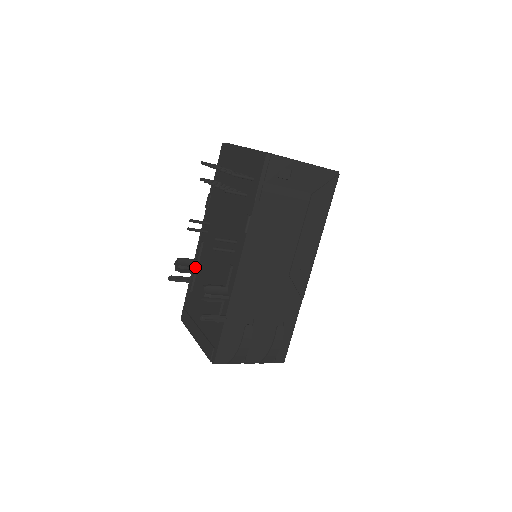
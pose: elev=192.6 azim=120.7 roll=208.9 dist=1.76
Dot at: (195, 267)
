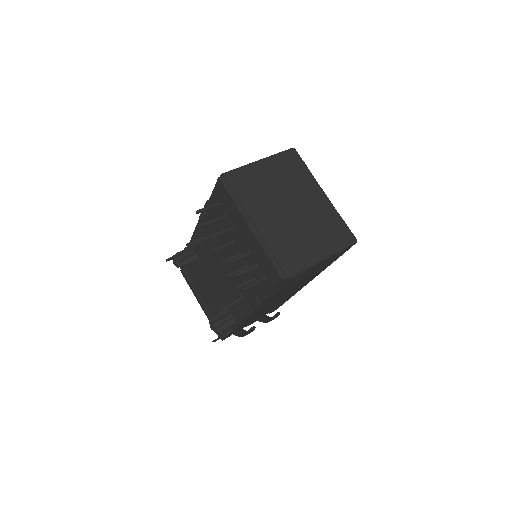
Dot at: (194, 260)
